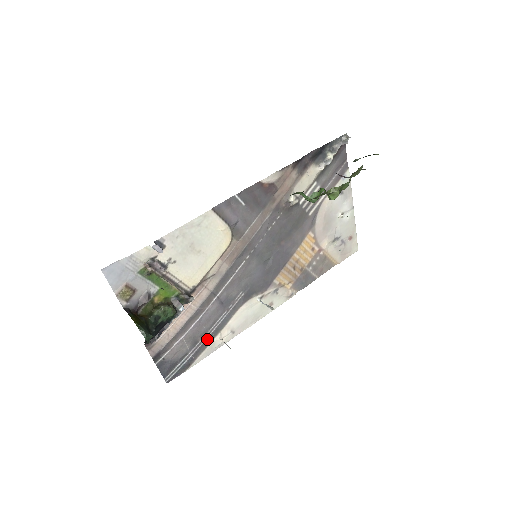
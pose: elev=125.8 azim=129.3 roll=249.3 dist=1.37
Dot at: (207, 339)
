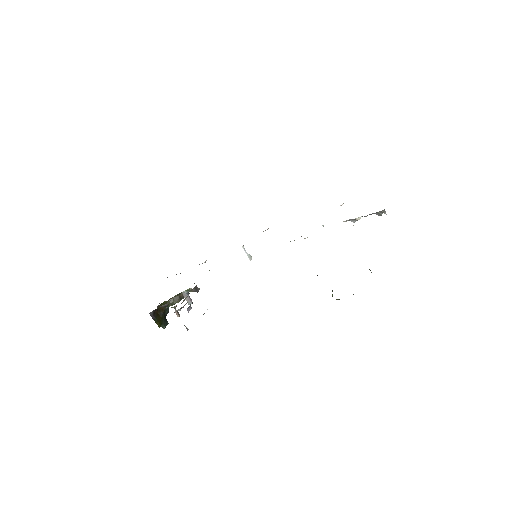
Dot at: occluded
